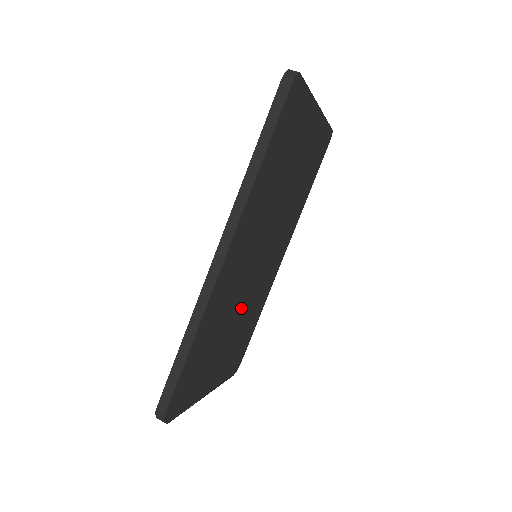
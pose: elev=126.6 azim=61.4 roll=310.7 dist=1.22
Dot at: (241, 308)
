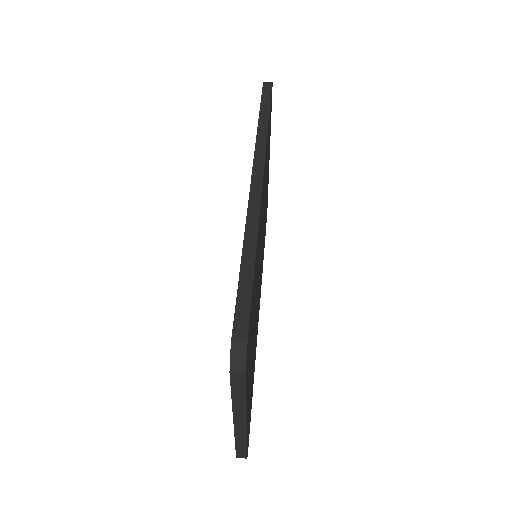
Dot at: (256, 309)
